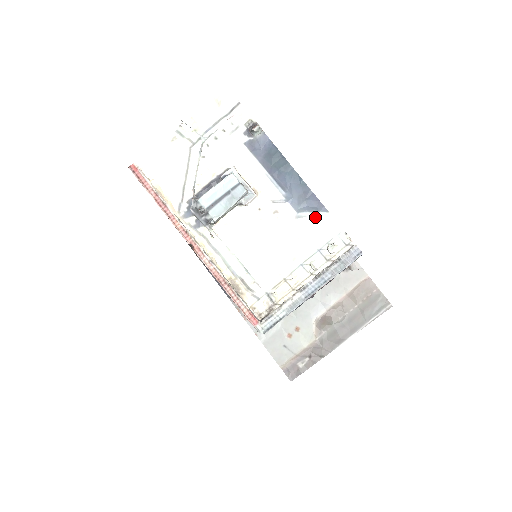
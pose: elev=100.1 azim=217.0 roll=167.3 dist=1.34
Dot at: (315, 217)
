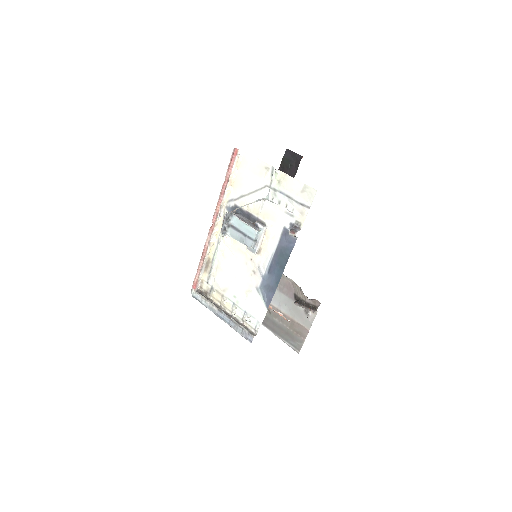
Dot at: (262, 301)
